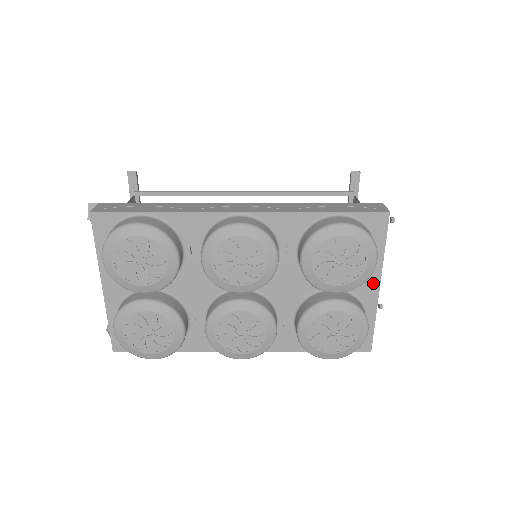
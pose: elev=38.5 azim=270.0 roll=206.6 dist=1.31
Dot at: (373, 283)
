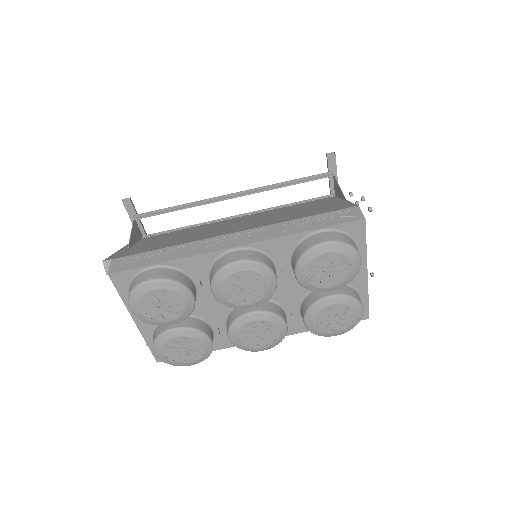
Dot at: (361, 272)
